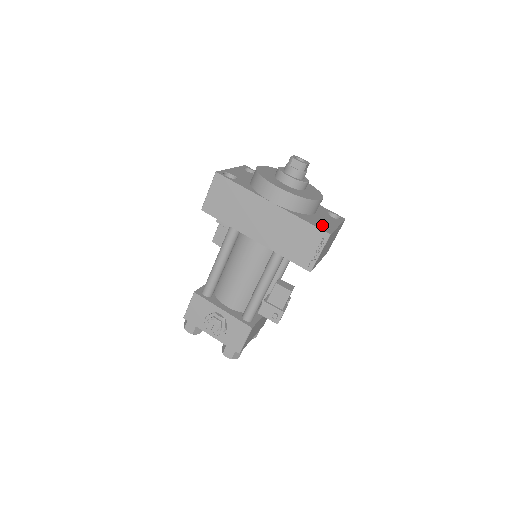
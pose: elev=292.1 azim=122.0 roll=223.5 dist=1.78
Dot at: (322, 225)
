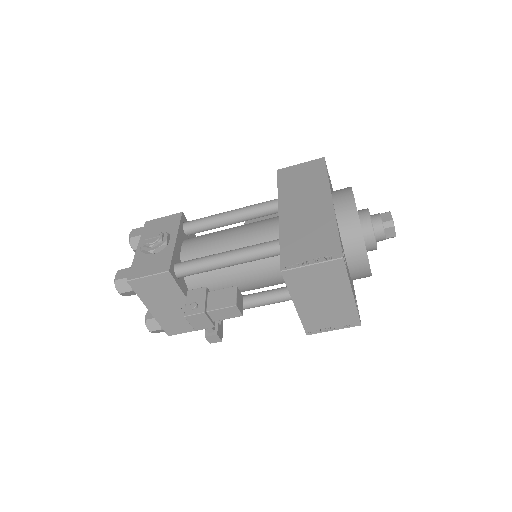
Dot at: occluded
